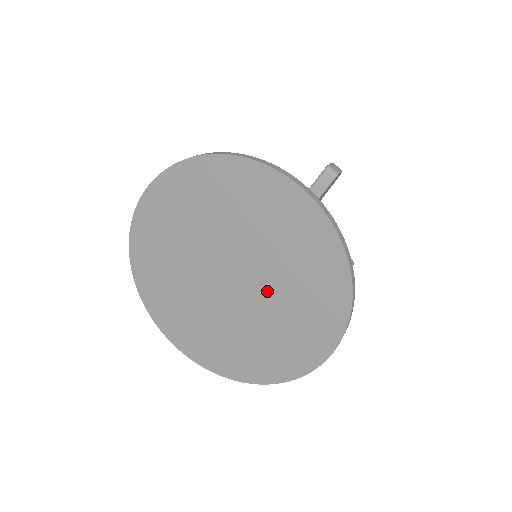
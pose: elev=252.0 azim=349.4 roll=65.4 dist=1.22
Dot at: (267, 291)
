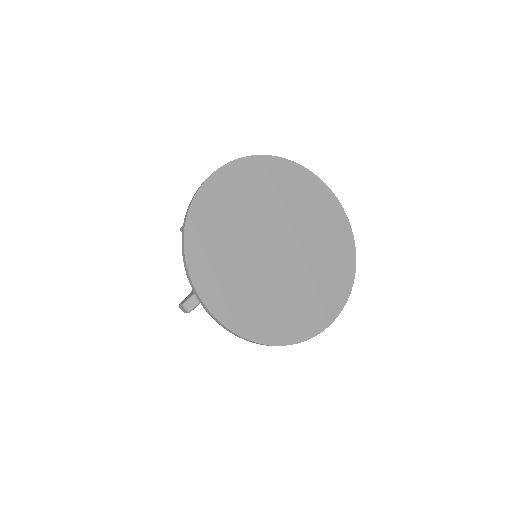
Dot at: (305, 259)
